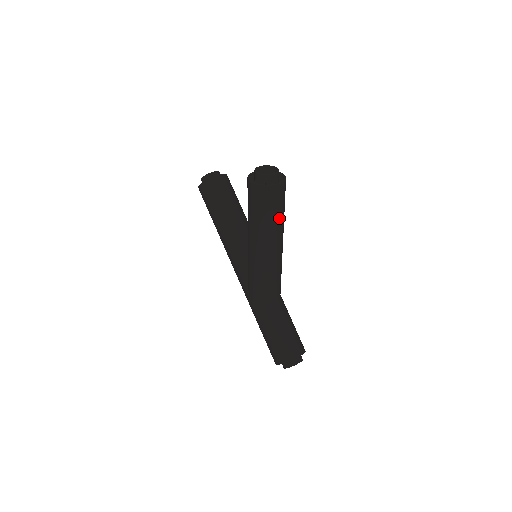
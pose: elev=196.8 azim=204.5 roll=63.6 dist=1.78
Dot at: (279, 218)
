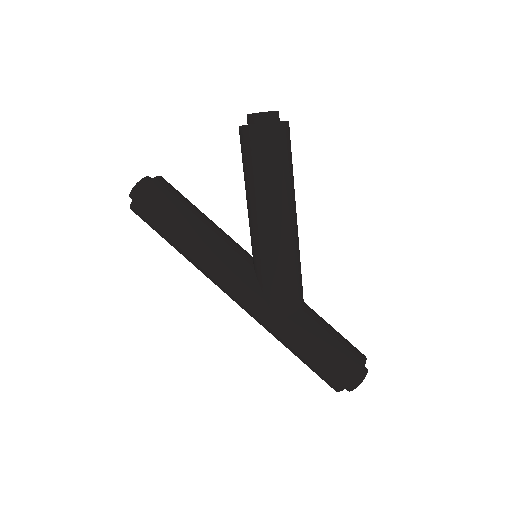
Dot at: (292, 172)
